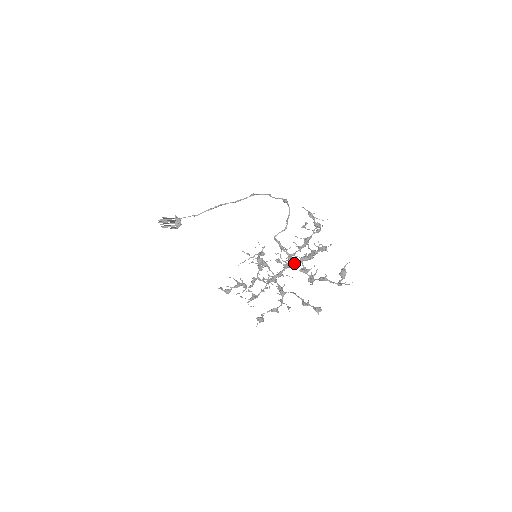
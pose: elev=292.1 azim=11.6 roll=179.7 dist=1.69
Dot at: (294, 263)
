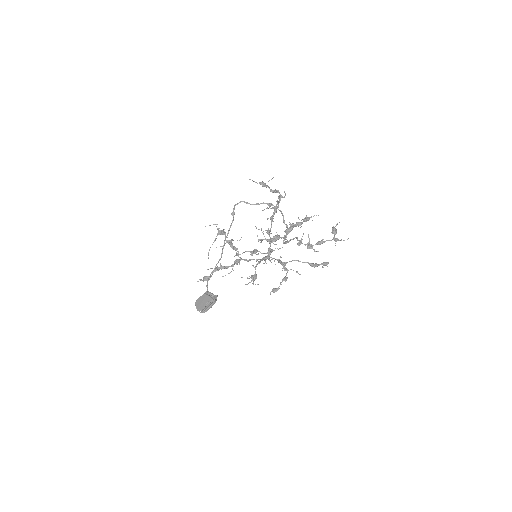
Dot at: occluded
